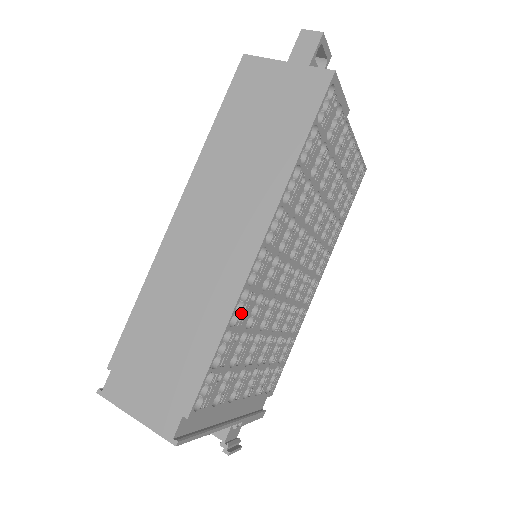
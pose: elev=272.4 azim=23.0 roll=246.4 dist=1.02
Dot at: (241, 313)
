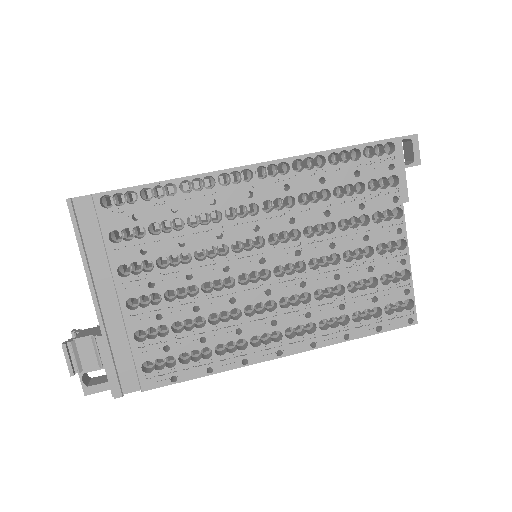
Dot at: (195, 194)
